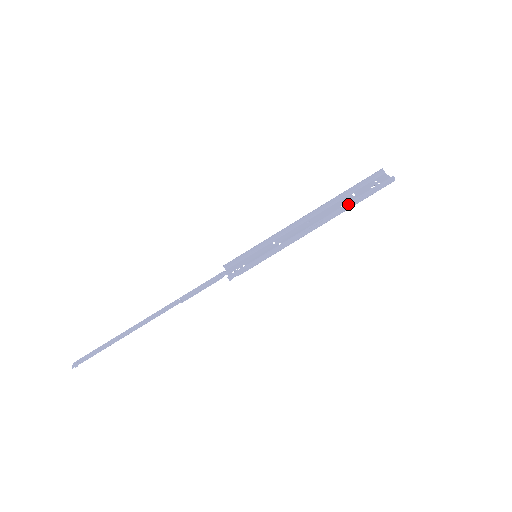
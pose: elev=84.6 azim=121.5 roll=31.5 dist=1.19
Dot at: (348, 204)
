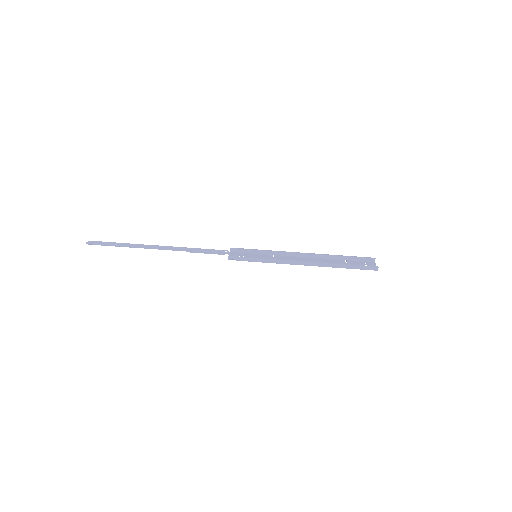
Dot at: (338, 264)
